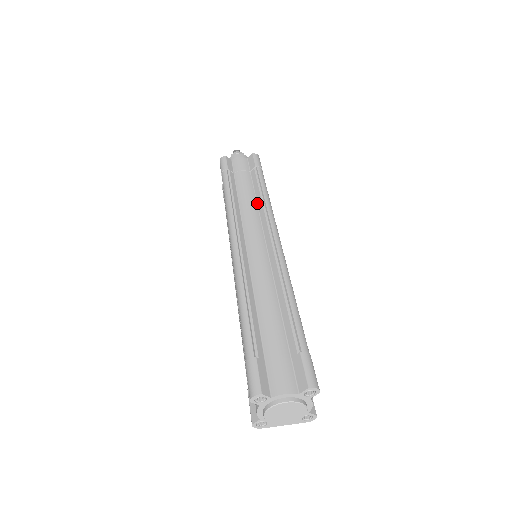
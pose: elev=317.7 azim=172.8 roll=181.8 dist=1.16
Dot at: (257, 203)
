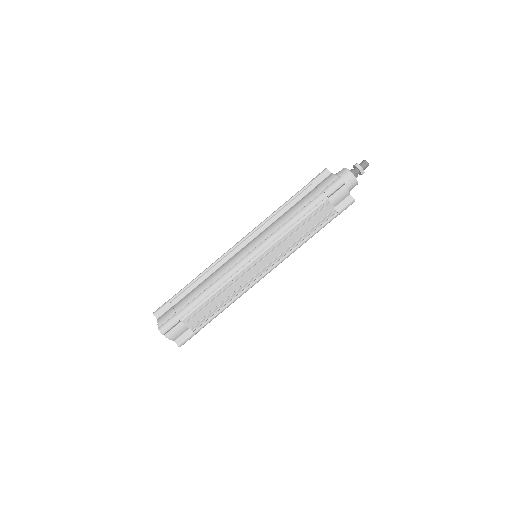
Dot at: occluded
